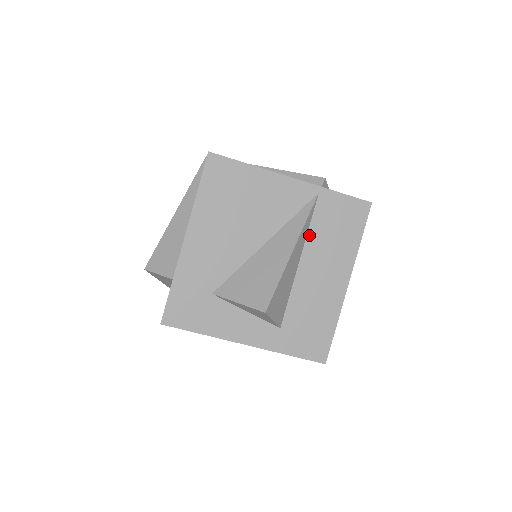
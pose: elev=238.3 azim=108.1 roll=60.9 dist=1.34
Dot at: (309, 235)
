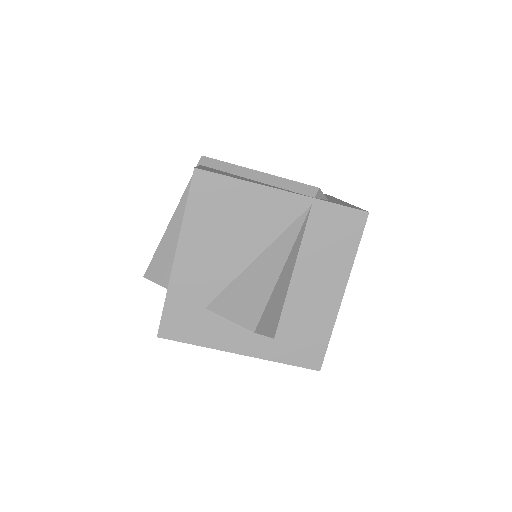
Dot at: (302, 248)
